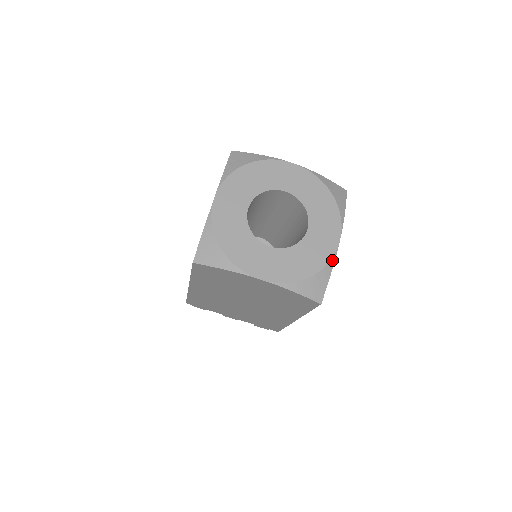
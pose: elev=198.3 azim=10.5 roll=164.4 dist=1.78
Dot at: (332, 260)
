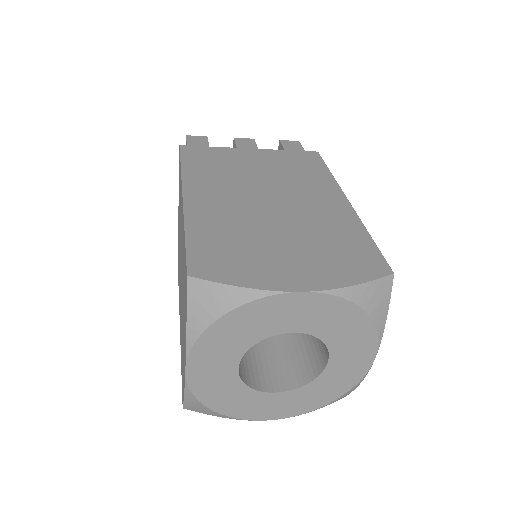
Dot at: (361, 380)
